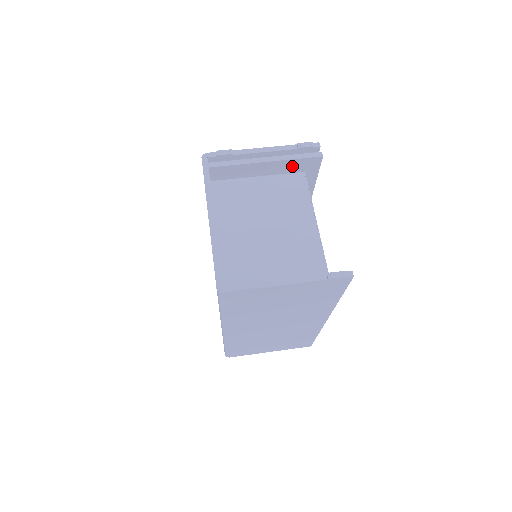
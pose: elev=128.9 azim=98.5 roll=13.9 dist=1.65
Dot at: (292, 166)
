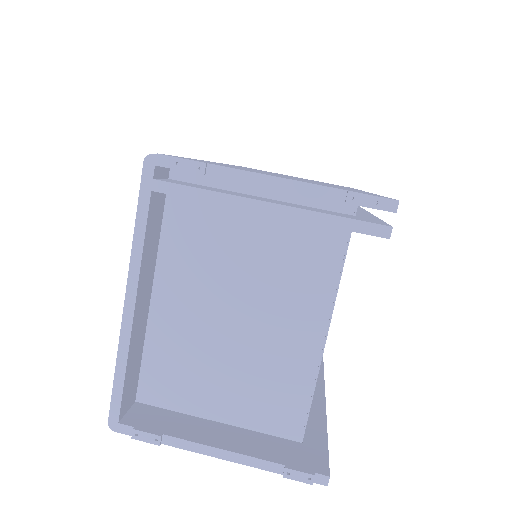
Dot at: occluded
